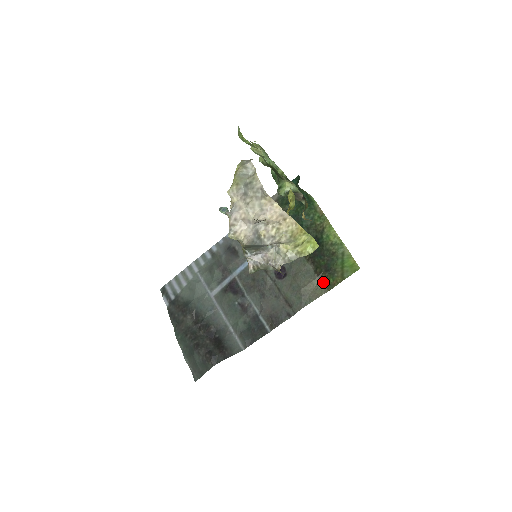
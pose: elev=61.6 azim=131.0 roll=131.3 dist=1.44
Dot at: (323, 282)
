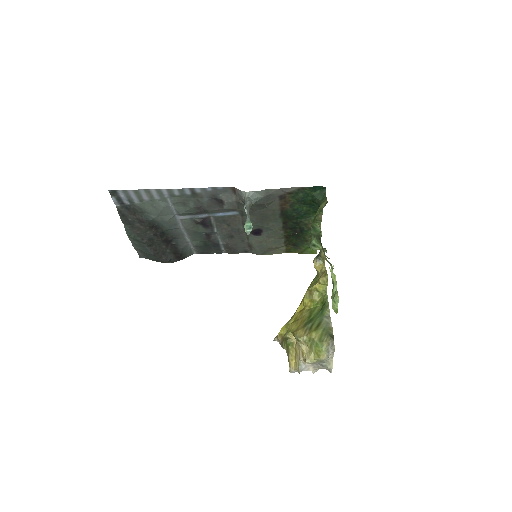
Dot at: (286, 249)
